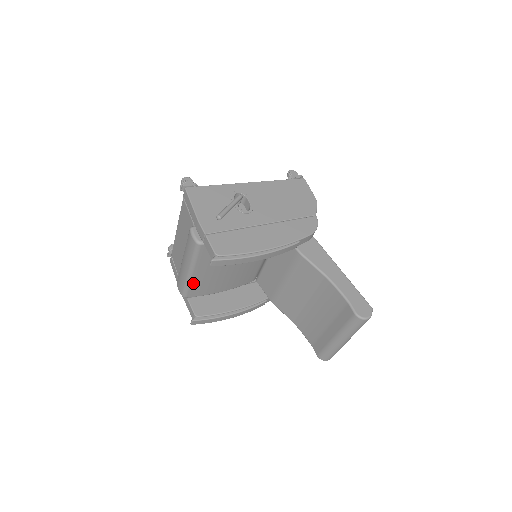
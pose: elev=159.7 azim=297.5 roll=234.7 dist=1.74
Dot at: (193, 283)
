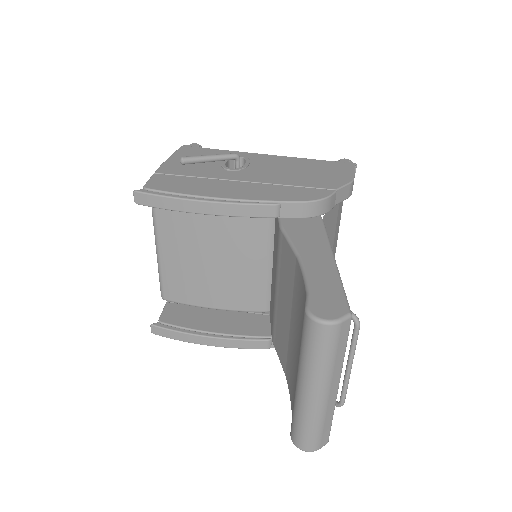
Dot at: (165, 271)
